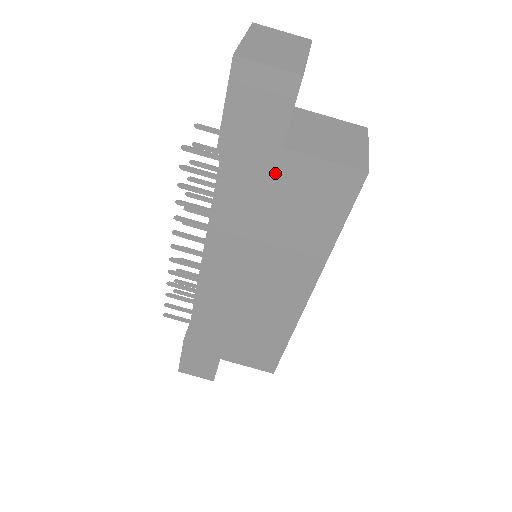
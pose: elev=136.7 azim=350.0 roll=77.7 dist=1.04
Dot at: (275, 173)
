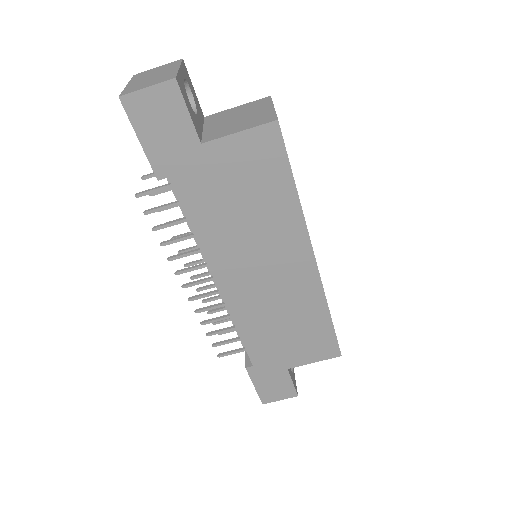
Dot at: (211, 168)
